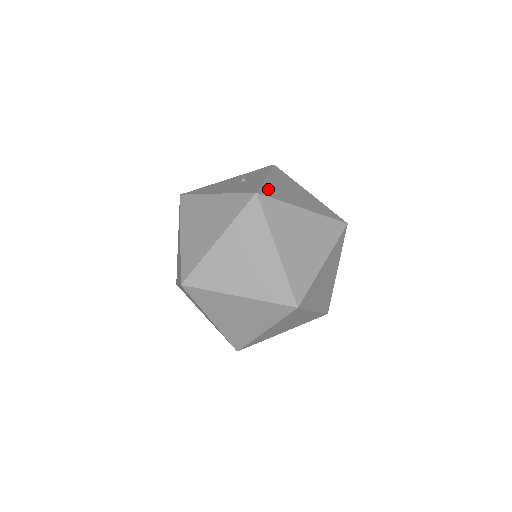
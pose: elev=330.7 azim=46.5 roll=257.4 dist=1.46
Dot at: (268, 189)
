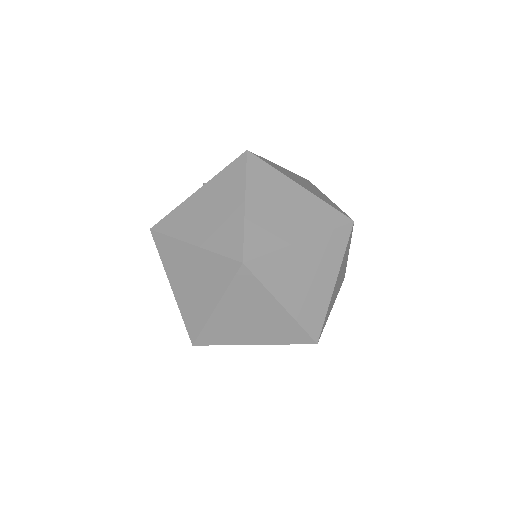
Dot at: occluded
